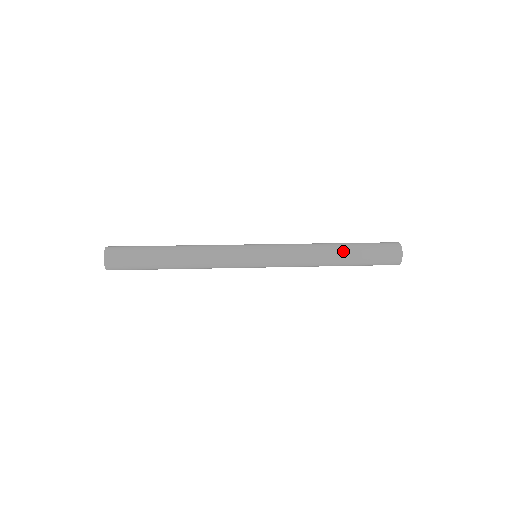
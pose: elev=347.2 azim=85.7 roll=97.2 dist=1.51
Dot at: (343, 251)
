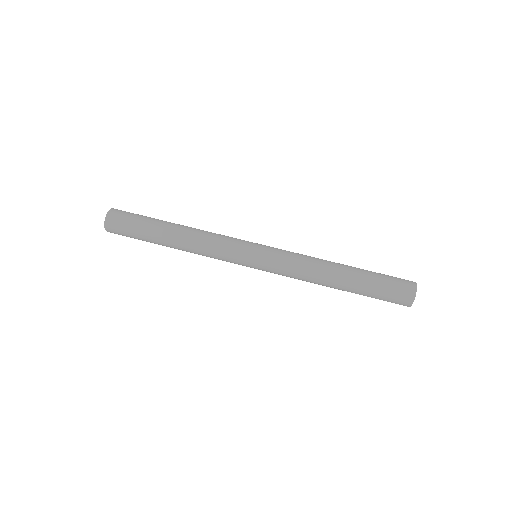
Dot at: (344, 290)
